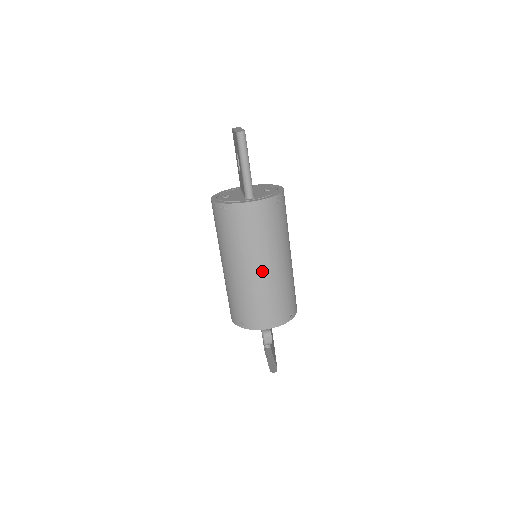
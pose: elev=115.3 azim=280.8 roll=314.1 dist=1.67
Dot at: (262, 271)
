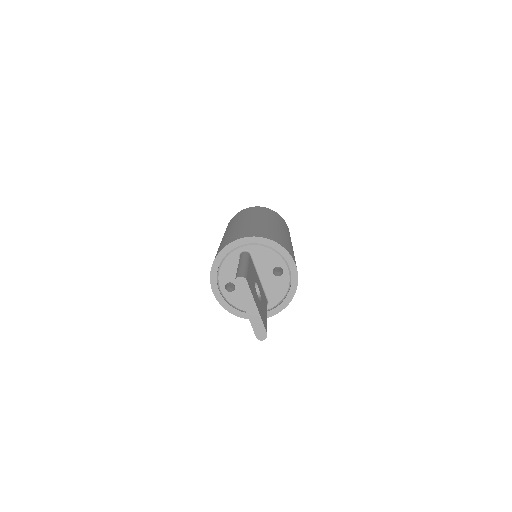
Dot at: occluded
